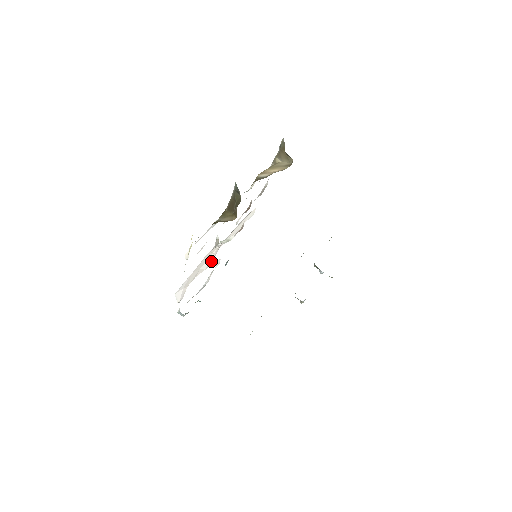
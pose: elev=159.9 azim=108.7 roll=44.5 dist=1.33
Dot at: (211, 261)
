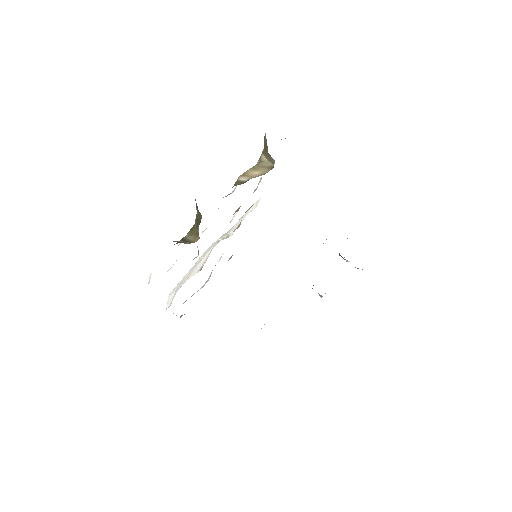
Dot at: (203, 263)
